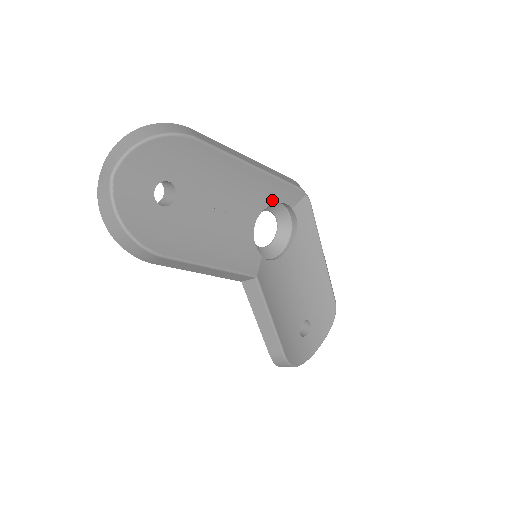
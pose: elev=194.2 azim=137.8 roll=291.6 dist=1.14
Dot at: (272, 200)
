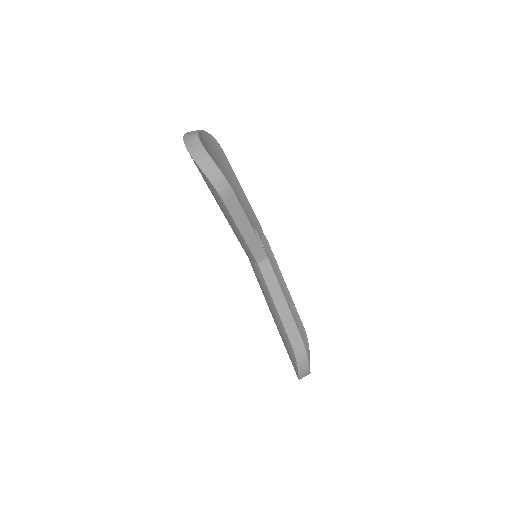
Dot at: (252, 224)
